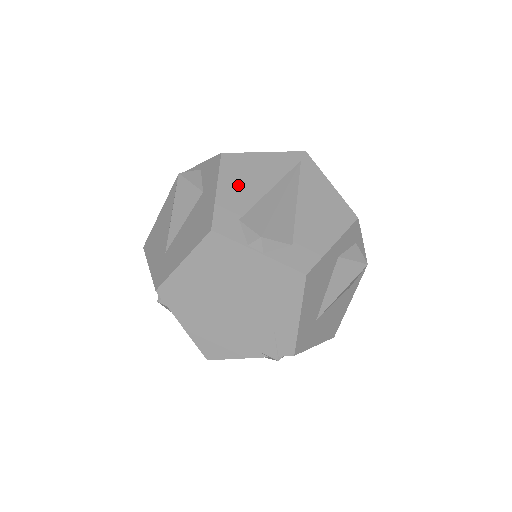
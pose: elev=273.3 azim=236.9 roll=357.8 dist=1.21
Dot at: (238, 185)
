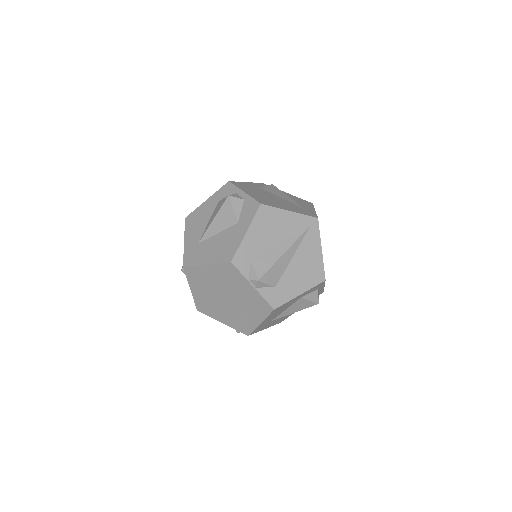
Dot at: (261, 233)
